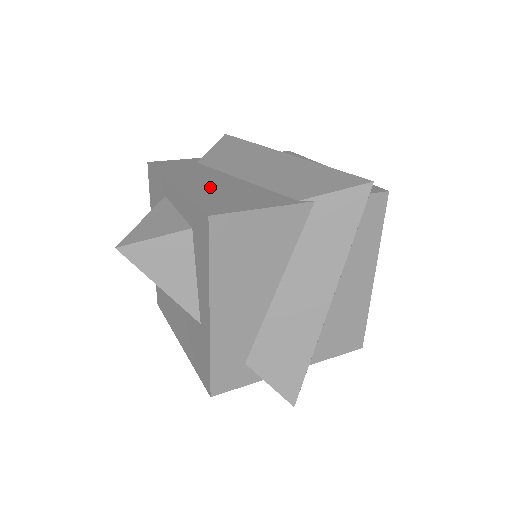
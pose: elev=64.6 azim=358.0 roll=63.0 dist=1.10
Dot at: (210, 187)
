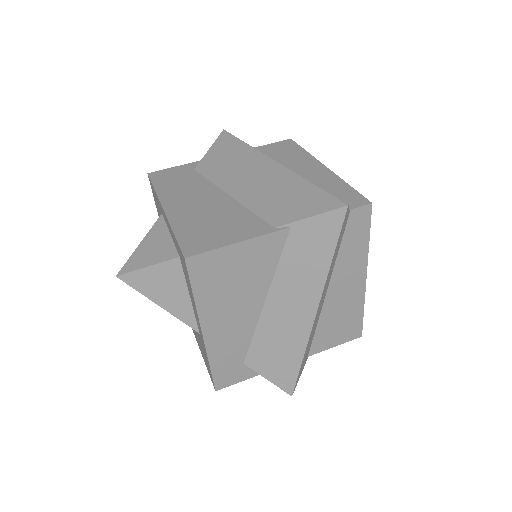
Dot at: (196, 211)
